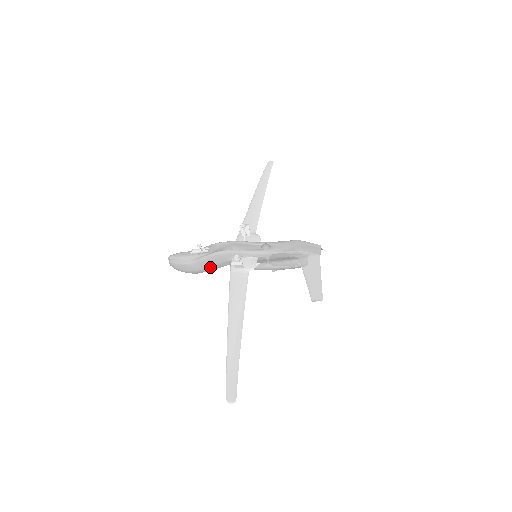
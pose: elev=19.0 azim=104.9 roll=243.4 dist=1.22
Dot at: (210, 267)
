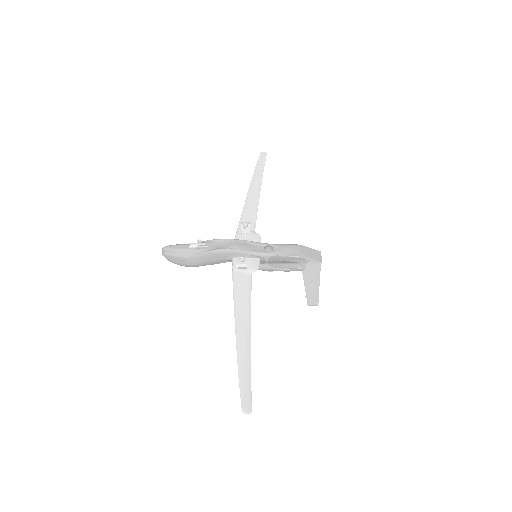
Dot at: (208, 263)
